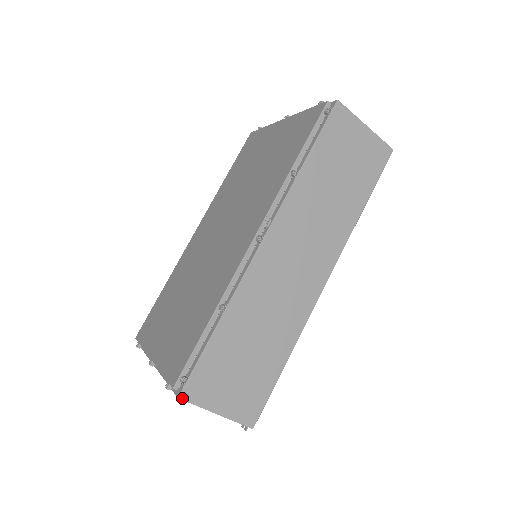
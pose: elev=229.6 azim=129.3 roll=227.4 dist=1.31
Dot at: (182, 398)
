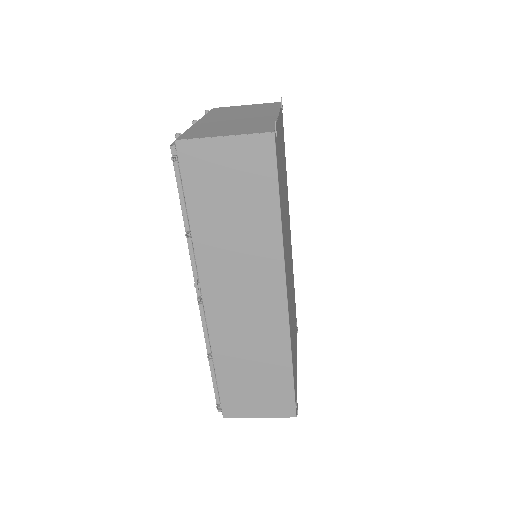
Dot at: (226, 417)
